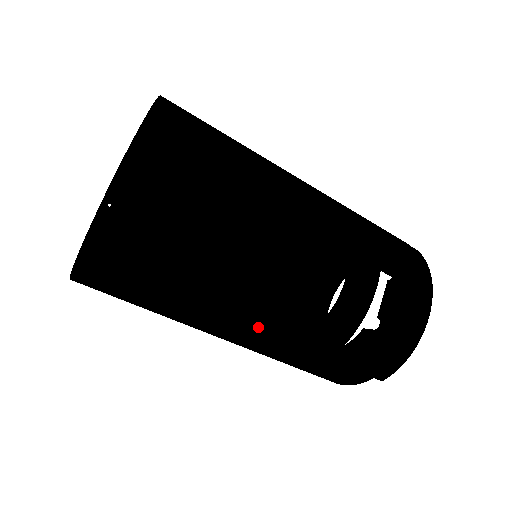
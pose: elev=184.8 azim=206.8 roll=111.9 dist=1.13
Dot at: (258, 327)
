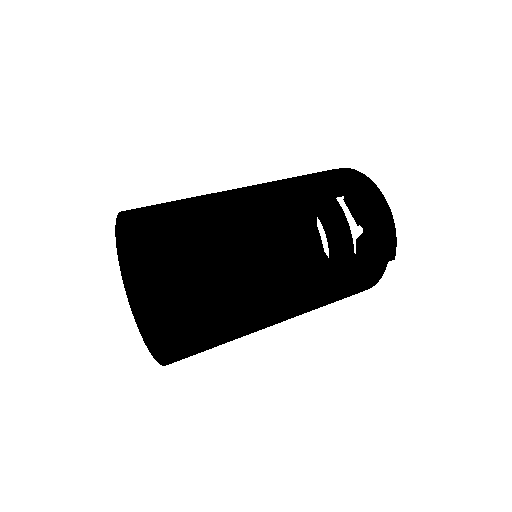
Dot at: (298, 291)
